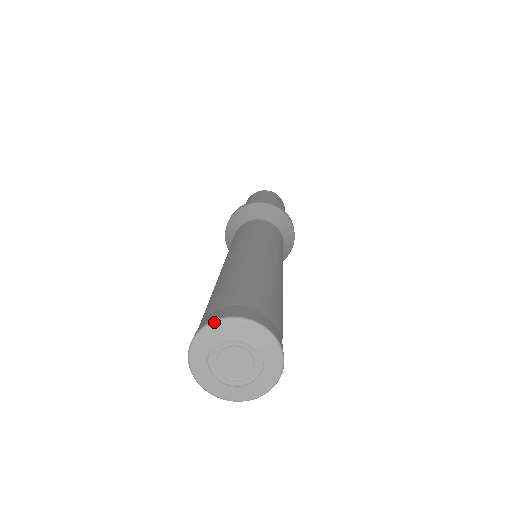
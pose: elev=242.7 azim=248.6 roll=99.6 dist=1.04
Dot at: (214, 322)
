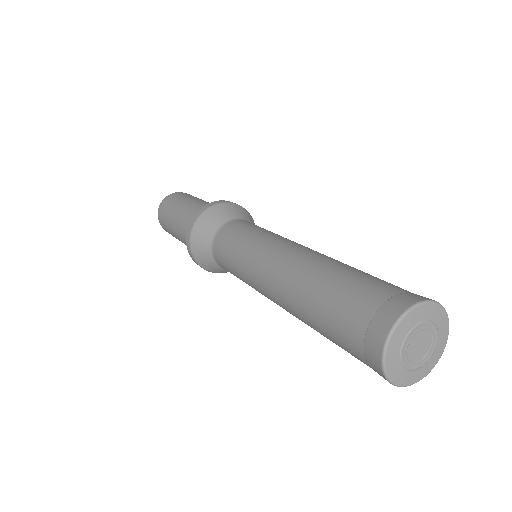
Dot at: (435, 302)
